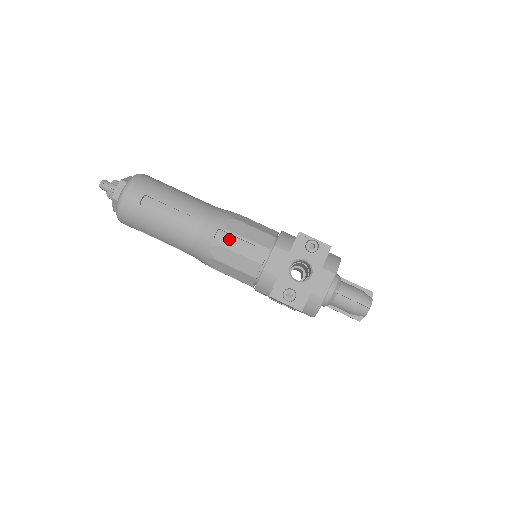
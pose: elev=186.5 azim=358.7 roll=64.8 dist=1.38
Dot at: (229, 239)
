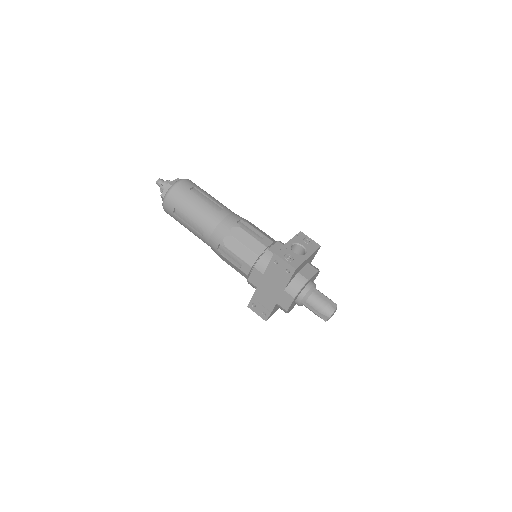
Dot at: (246, 228)
